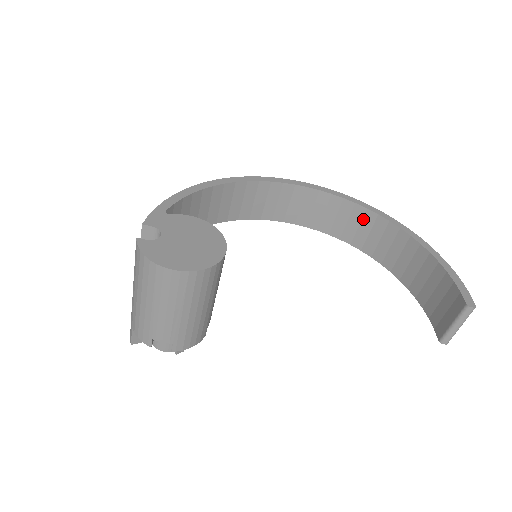
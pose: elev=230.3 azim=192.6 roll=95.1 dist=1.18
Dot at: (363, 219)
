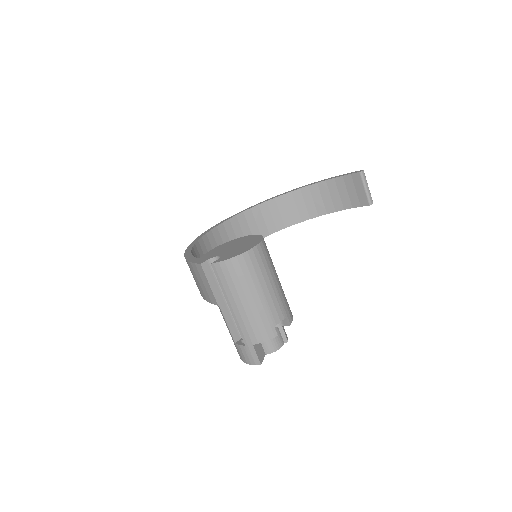
Dot at: (270, 209)
